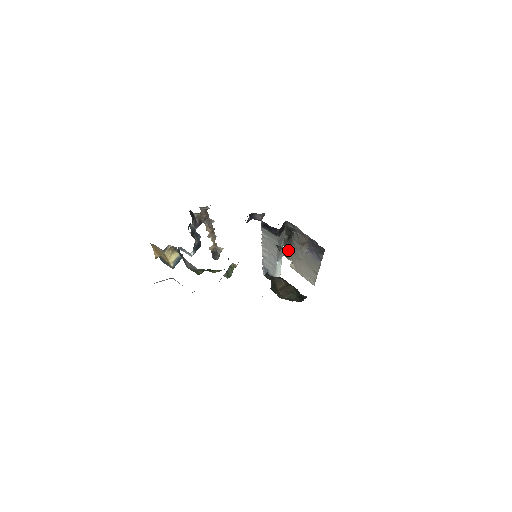
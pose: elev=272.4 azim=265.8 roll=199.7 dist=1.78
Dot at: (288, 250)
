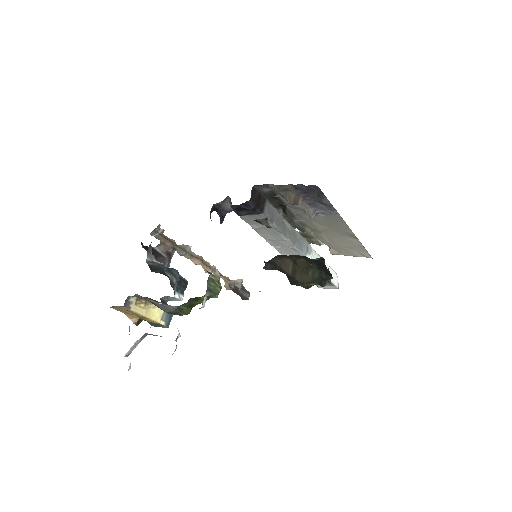
Dot at: (303, 230)
